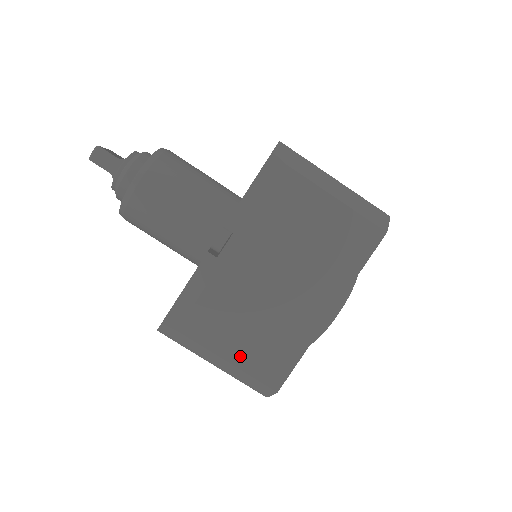
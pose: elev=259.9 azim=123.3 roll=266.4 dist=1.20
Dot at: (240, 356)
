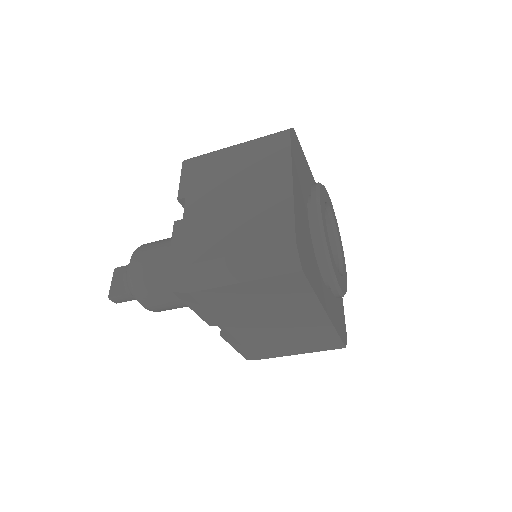
Dot at: (303, 350)
